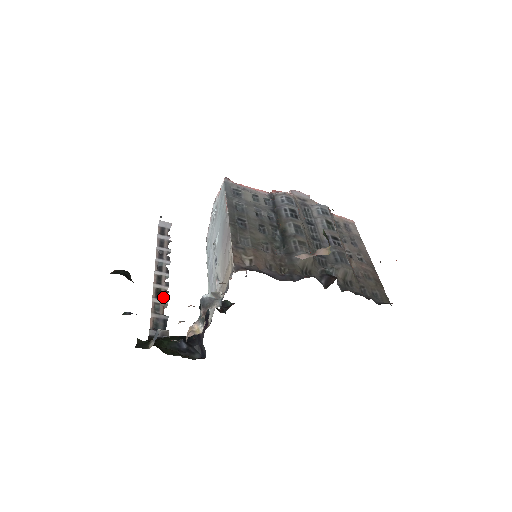
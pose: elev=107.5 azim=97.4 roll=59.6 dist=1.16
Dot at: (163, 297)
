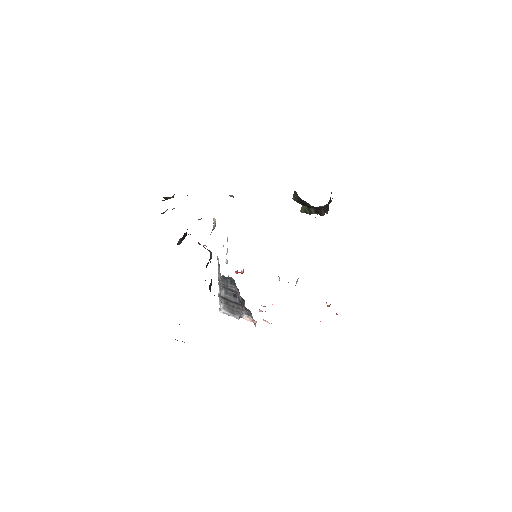
Dot at: occluded
